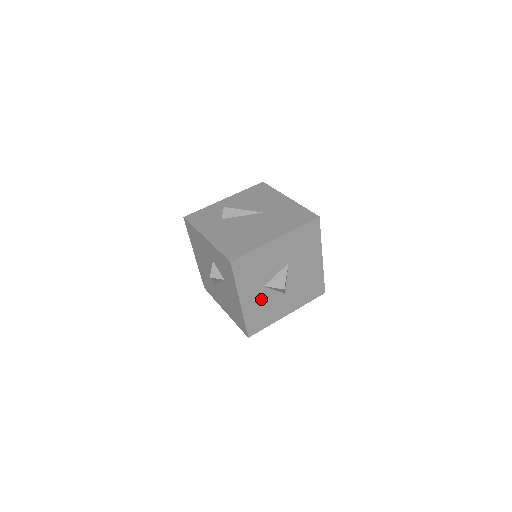
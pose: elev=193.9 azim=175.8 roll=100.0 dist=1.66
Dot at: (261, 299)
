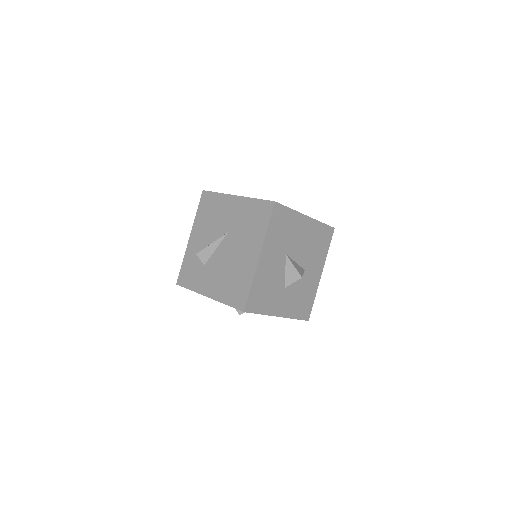
Dot at: (291, 295)
